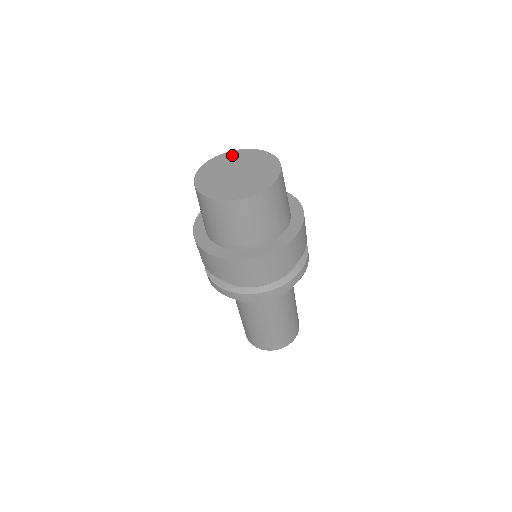
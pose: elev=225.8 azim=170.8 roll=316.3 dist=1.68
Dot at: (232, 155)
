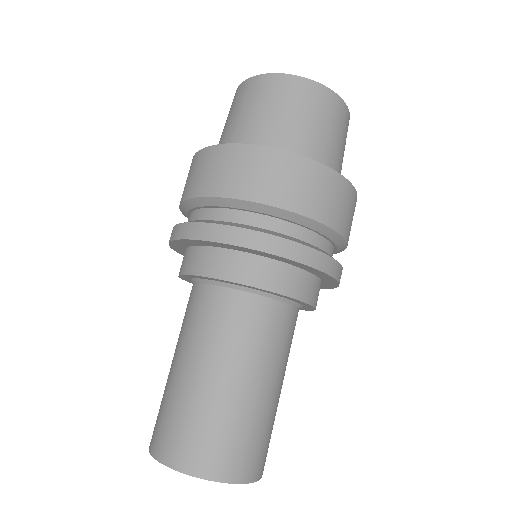
Dot at: occluded
